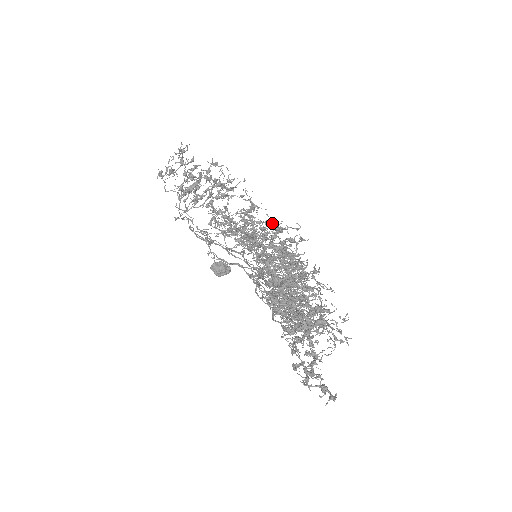
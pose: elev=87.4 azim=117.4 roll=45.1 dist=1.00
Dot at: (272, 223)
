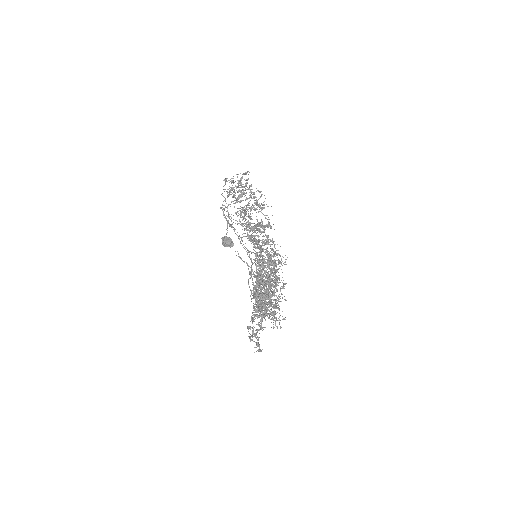
Dot at: (274, 241)
